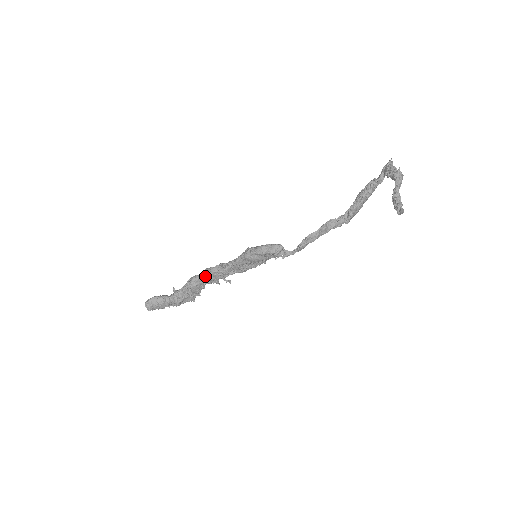
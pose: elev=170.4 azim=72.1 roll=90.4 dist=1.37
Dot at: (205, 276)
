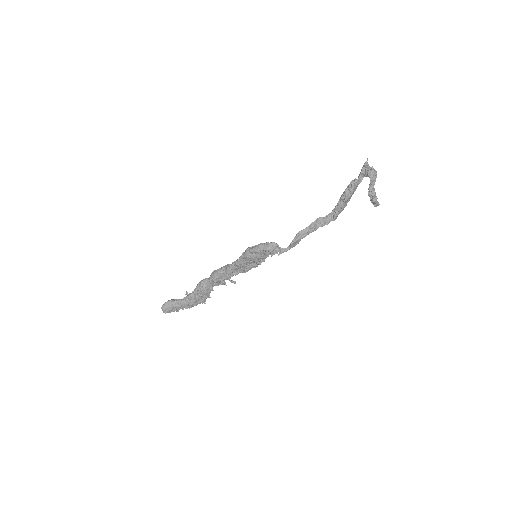
Dot at: (213, 278)
